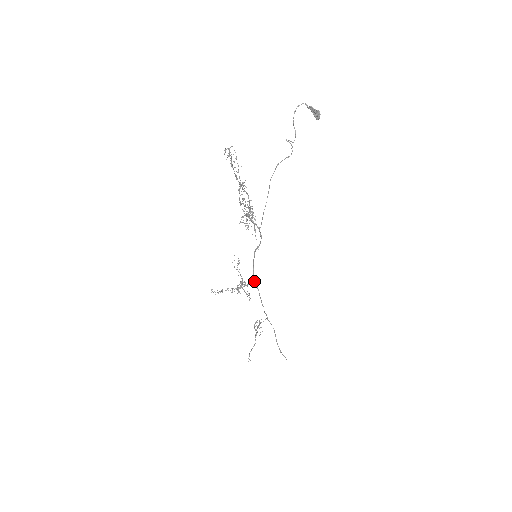
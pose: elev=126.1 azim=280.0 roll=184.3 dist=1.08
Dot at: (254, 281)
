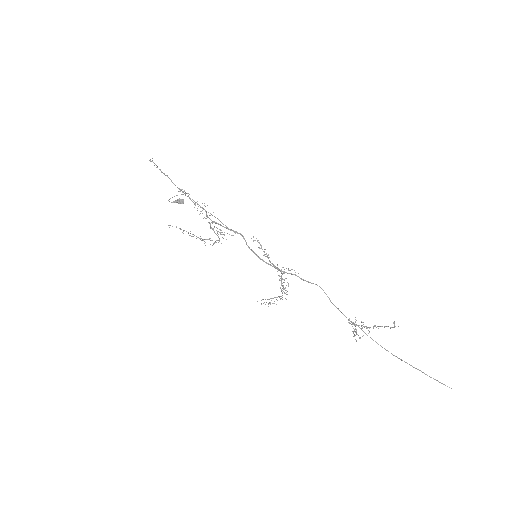
Dot at: (282, 271)
